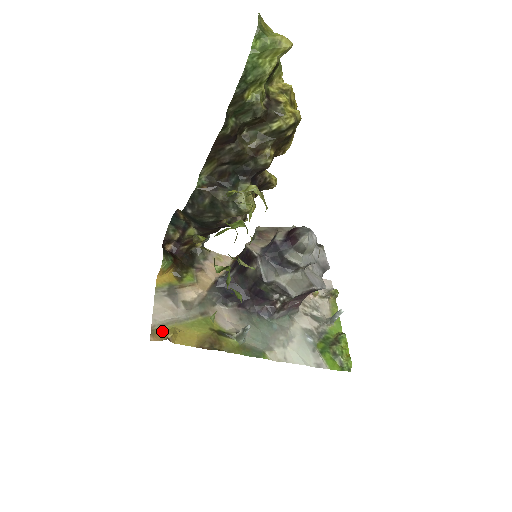
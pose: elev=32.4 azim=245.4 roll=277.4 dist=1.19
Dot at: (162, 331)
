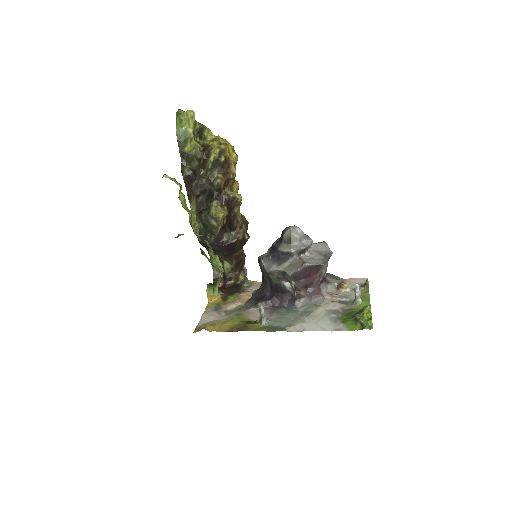
Dot at: (203, 327)
